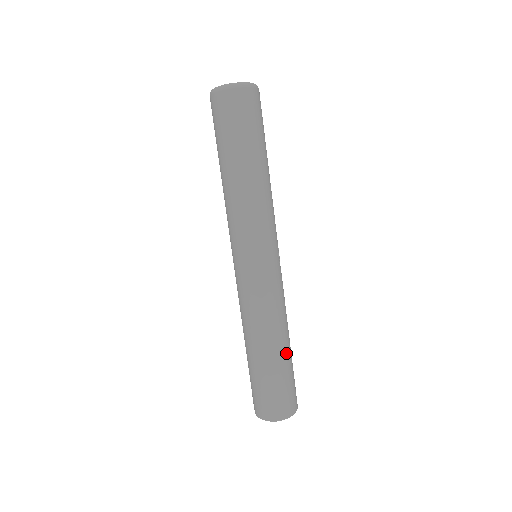
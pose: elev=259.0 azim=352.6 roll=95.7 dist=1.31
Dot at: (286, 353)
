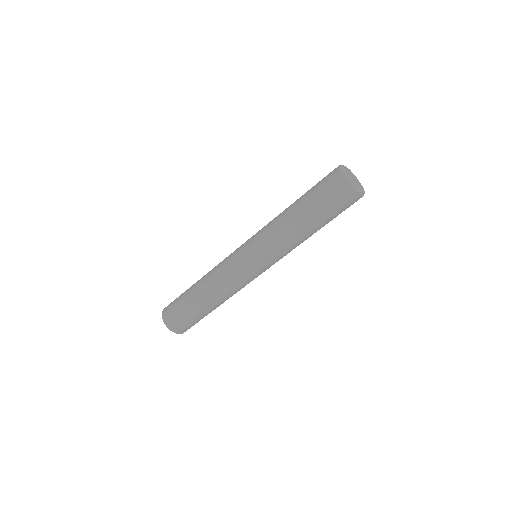
Dot at: (203, 306)
